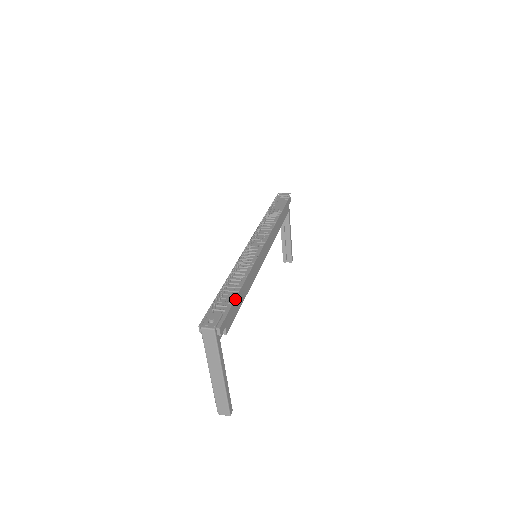
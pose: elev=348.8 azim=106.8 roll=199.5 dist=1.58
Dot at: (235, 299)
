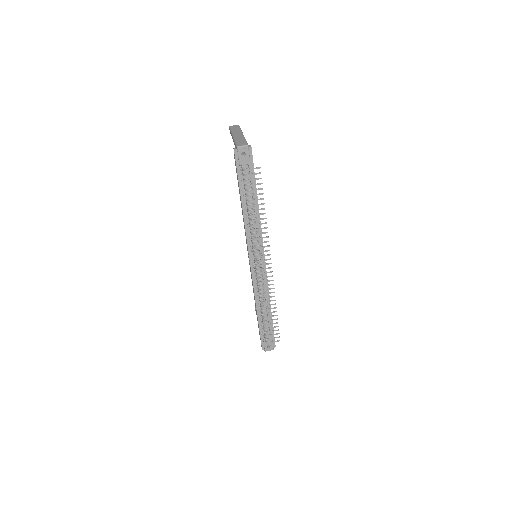
Dot at: occluded
